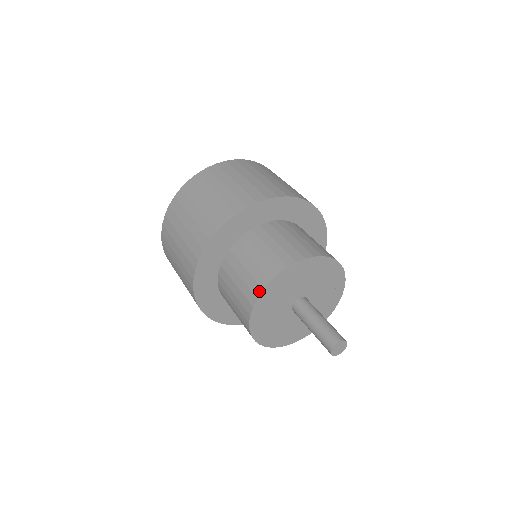
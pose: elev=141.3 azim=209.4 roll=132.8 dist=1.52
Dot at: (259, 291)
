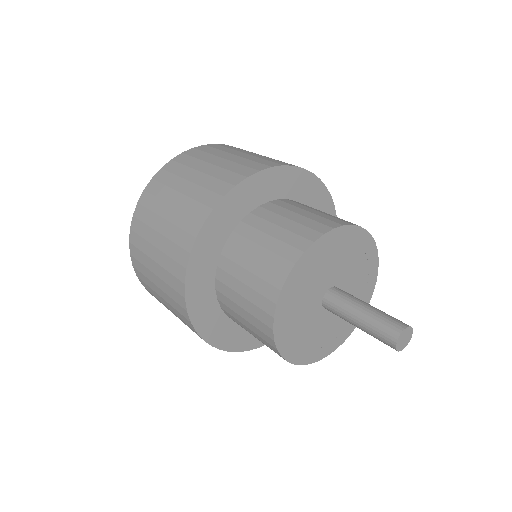
Dot at: (297, 255)
